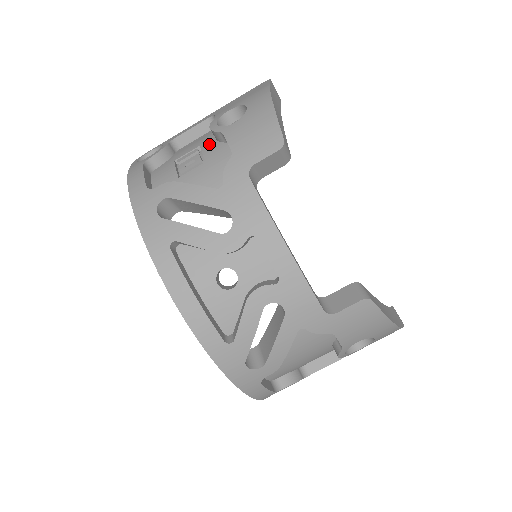
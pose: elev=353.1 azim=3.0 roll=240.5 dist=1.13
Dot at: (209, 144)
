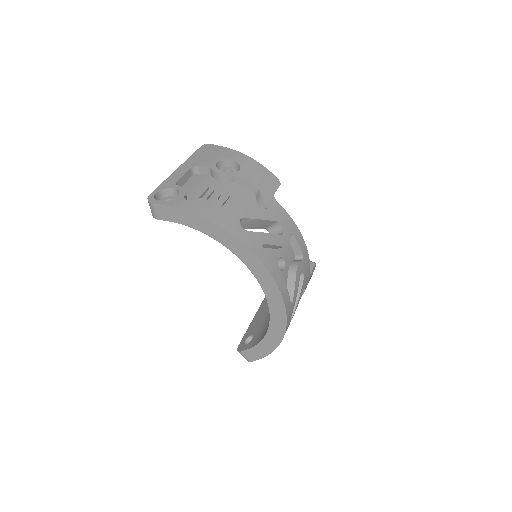
Dot at: (219, 185)
